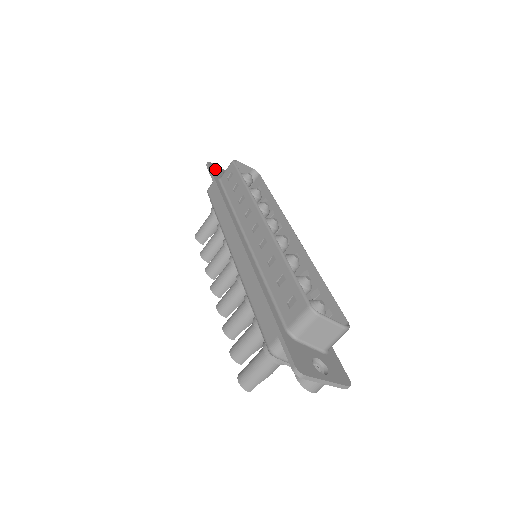
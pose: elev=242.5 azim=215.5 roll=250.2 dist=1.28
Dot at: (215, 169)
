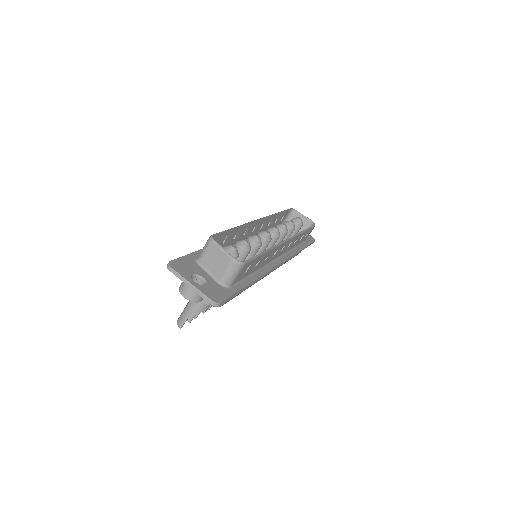
Dot at: occluded
